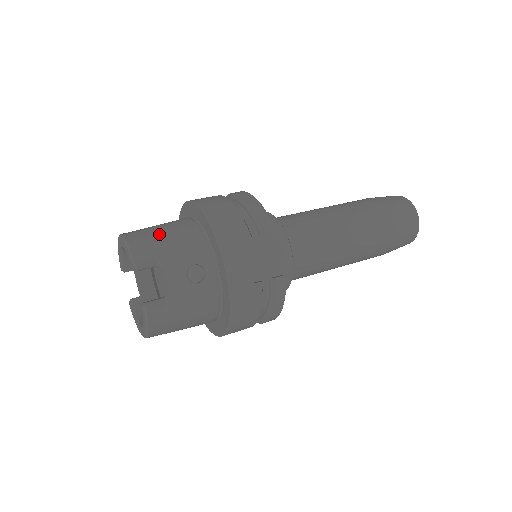
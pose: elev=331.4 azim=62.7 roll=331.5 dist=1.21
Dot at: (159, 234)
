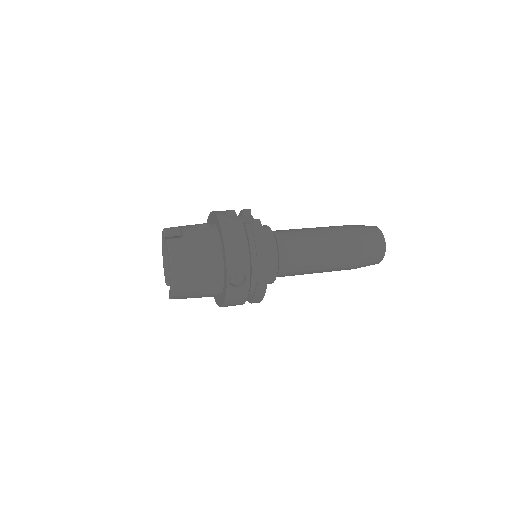
Dot at: occluded
